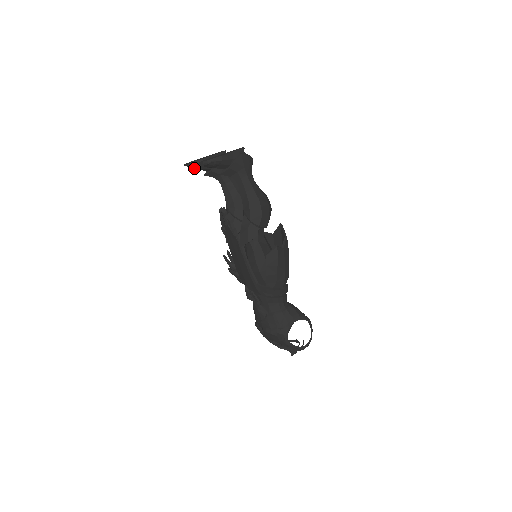
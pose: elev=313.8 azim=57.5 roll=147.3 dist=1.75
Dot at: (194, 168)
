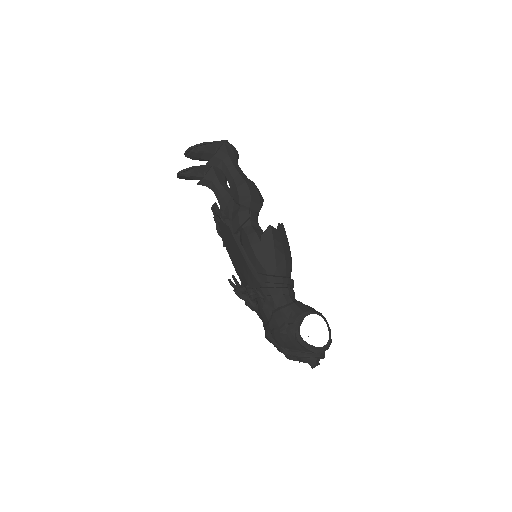
Dot at: (186, 176)
